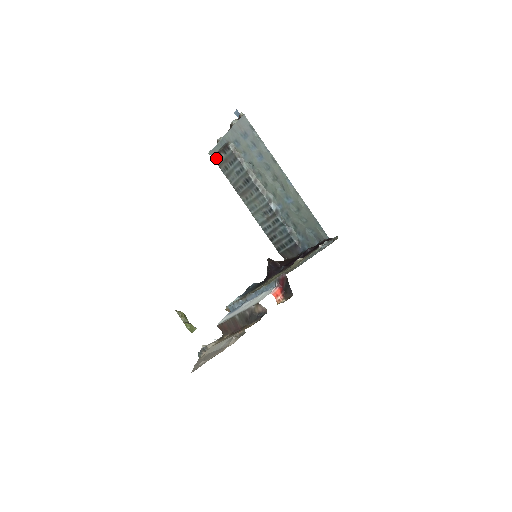
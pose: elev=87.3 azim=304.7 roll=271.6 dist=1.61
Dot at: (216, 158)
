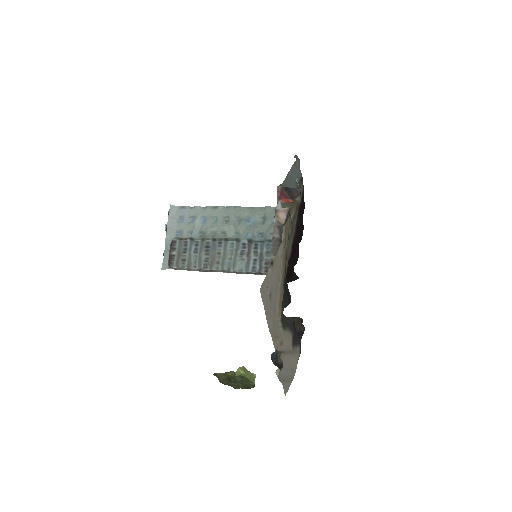
Dot at: (170, 263)
